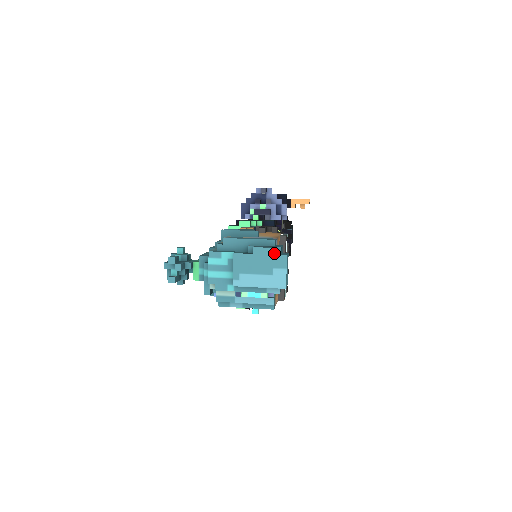
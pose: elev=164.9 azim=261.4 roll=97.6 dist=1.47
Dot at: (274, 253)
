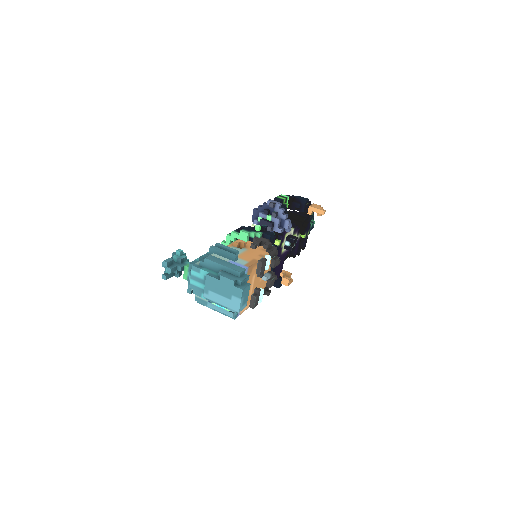
Dot at: (236, 283)
